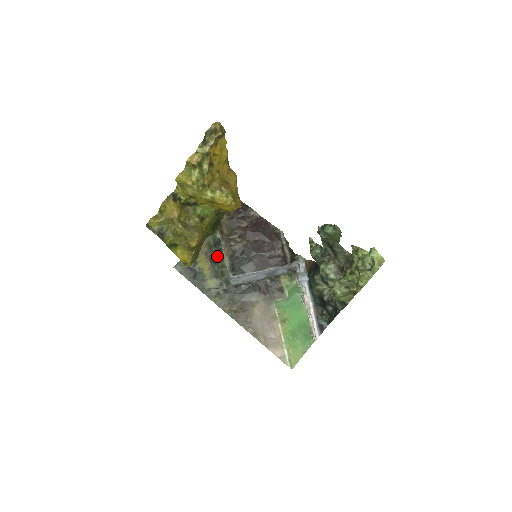
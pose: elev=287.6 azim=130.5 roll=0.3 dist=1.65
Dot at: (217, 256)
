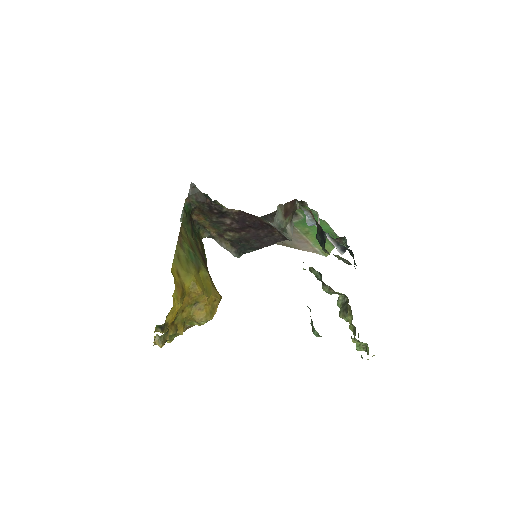
Dot at: occluded
